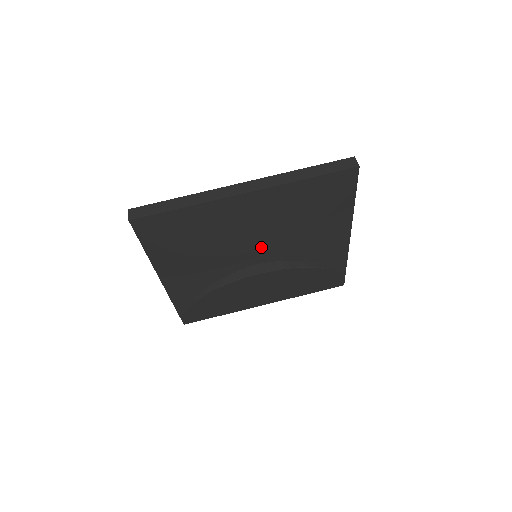
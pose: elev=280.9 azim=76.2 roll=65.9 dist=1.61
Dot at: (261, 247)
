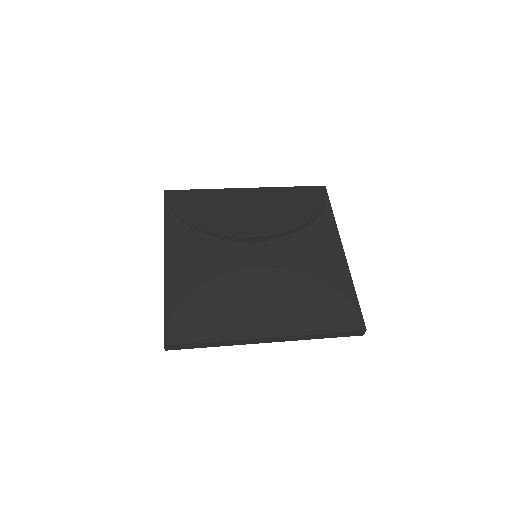
Dot at: (259, 233)
